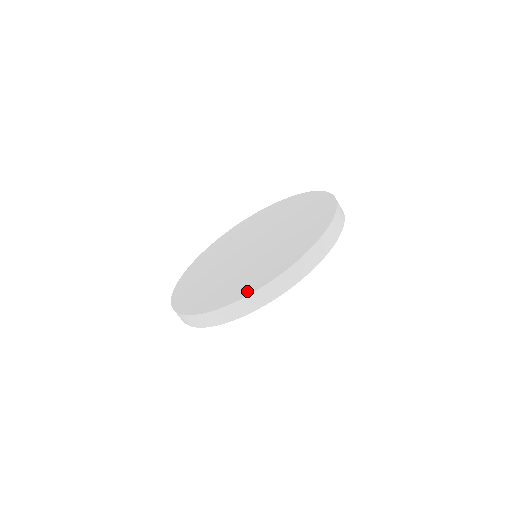
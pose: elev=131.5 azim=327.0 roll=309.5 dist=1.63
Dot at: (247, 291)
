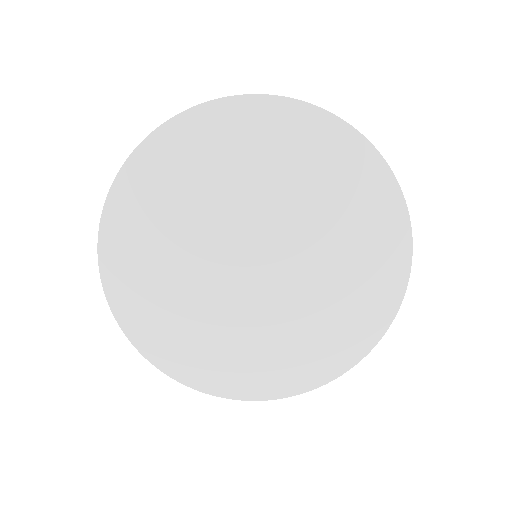
Dot at: (178, 371)
